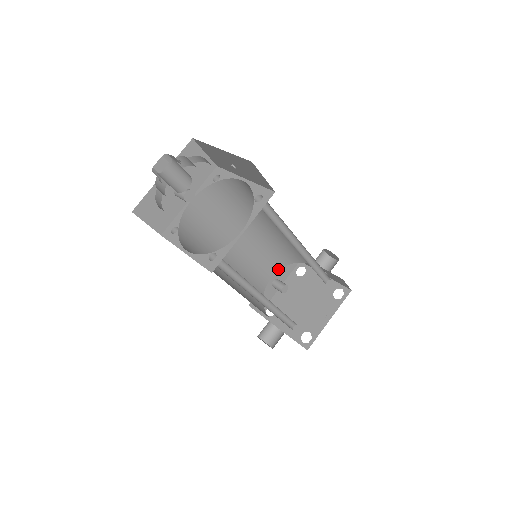
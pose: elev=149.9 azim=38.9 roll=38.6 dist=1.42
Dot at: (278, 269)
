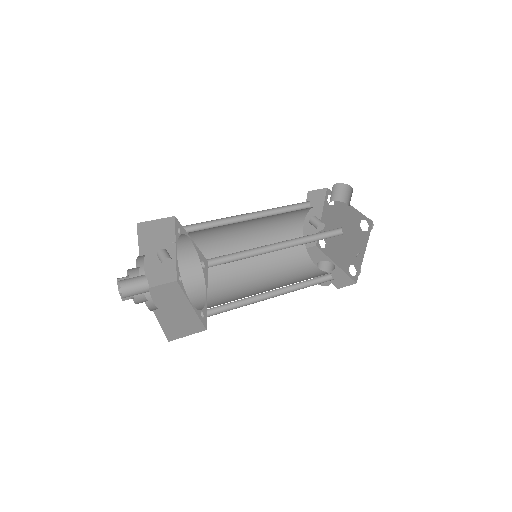
Dot at: (305, 215)
